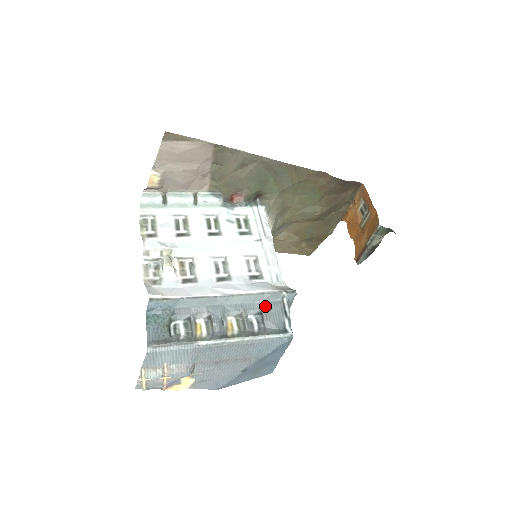
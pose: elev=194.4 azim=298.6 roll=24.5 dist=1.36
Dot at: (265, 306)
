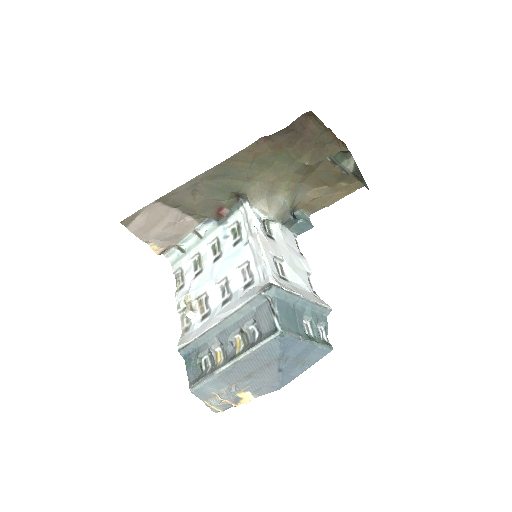
Dot at: (256, 313)
